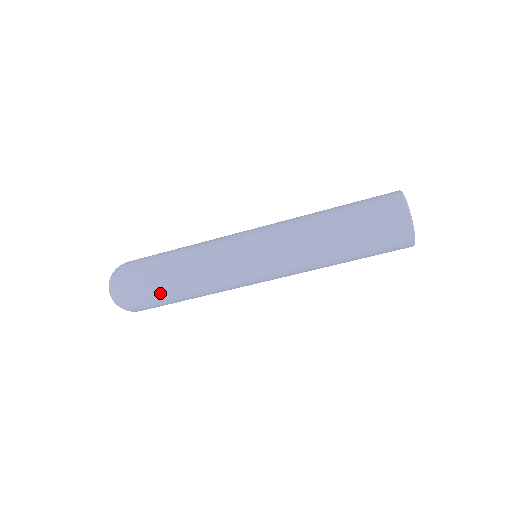
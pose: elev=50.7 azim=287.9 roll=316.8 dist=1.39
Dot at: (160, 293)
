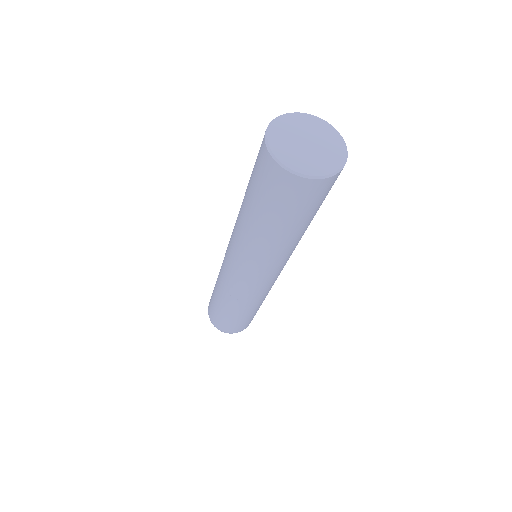
Dot at: (216, 309)
